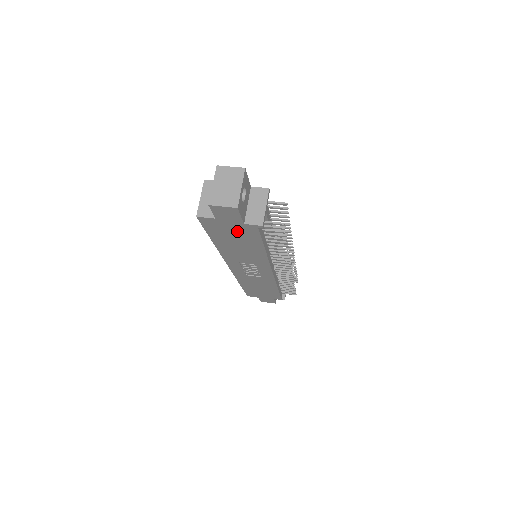
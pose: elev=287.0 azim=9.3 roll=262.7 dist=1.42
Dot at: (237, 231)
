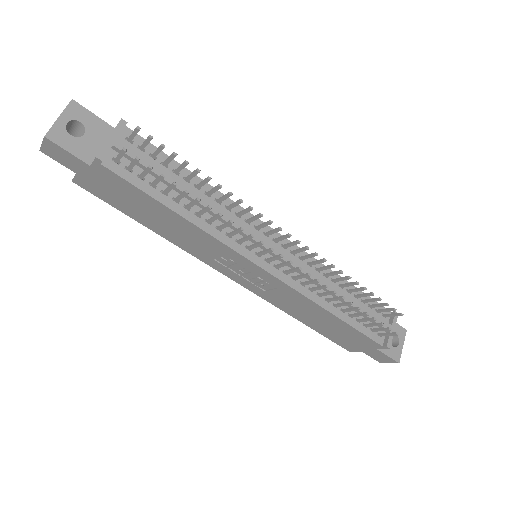
Dot at: (113, 187)
